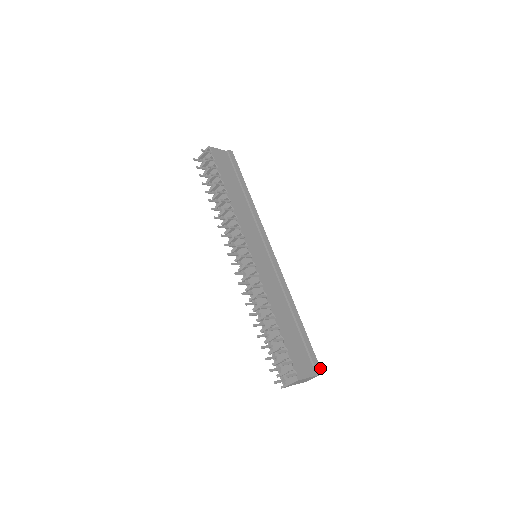
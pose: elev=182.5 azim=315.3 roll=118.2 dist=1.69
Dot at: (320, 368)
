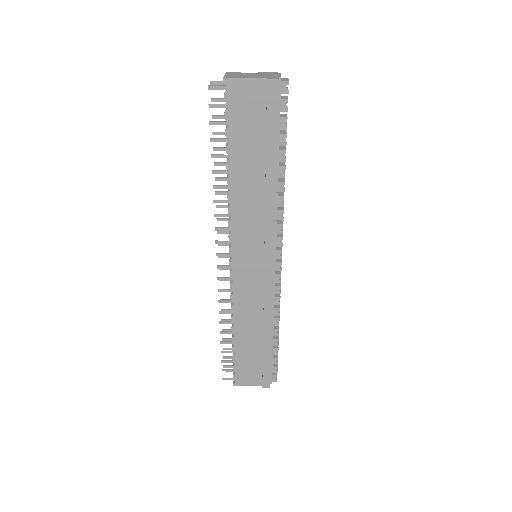
Dot at: occluded
